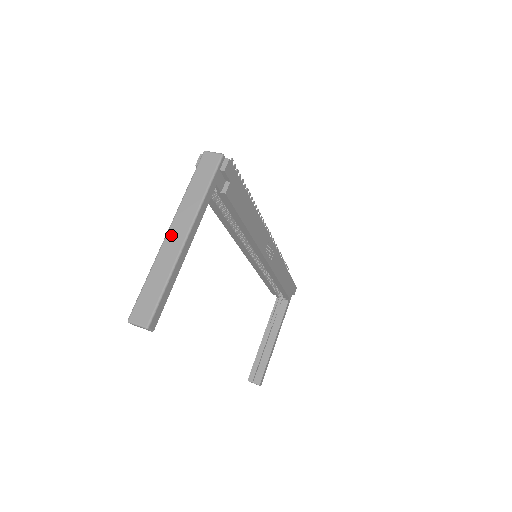
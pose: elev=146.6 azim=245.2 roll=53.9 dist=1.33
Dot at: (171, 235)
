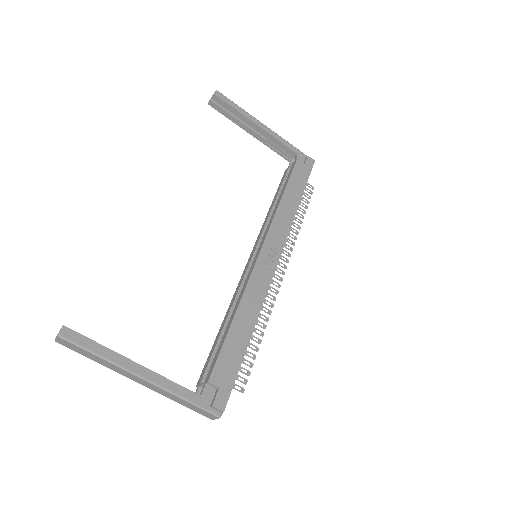
Dot at: occluded
